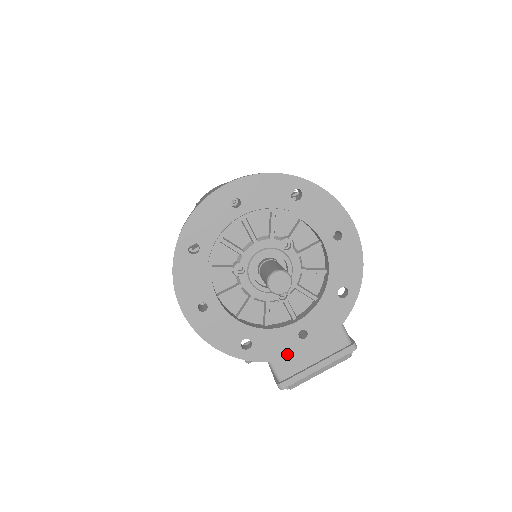
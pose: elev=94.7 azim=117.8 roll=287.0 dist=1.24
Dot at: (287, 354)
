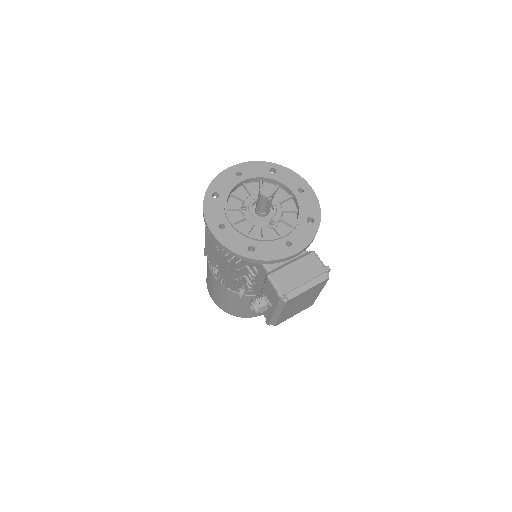
Dot at: (280, 256)
